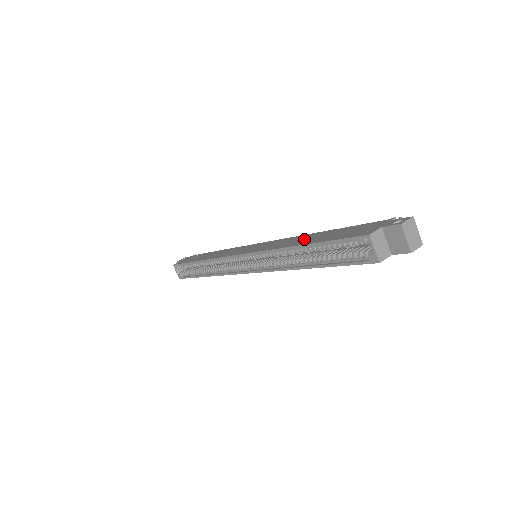
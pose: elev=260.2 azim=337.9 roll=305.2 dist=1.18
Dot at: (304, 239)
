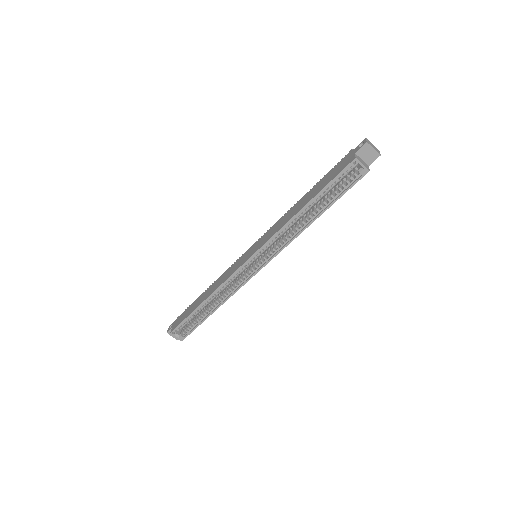
Dot at: (298, 206)
